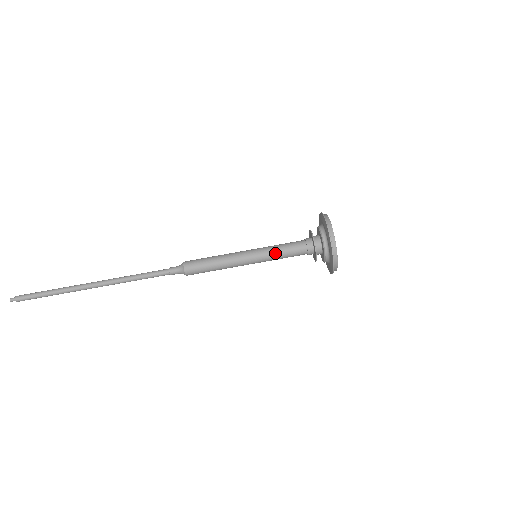
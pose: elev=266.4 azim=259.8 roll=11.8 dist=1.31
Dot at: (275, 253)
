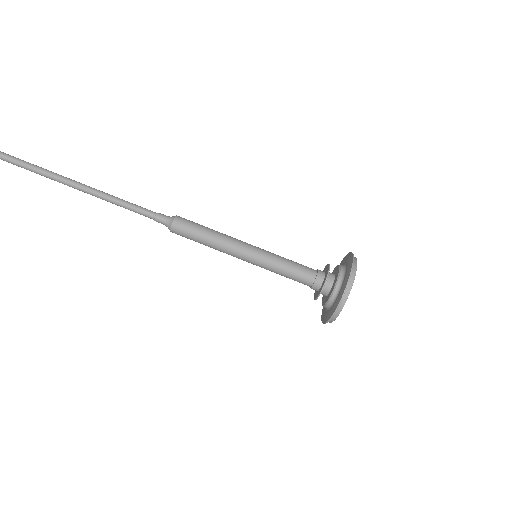
Dot at: (280, 259)
